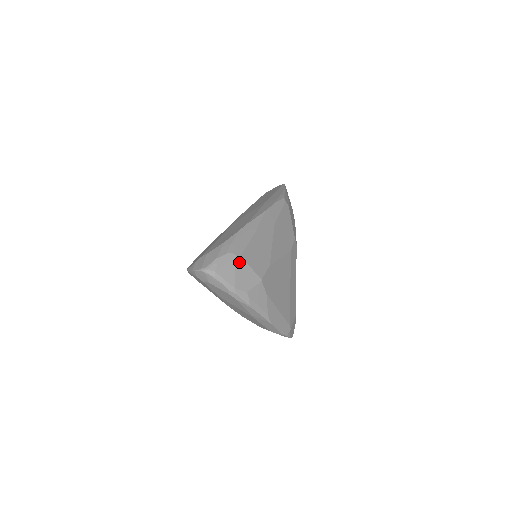
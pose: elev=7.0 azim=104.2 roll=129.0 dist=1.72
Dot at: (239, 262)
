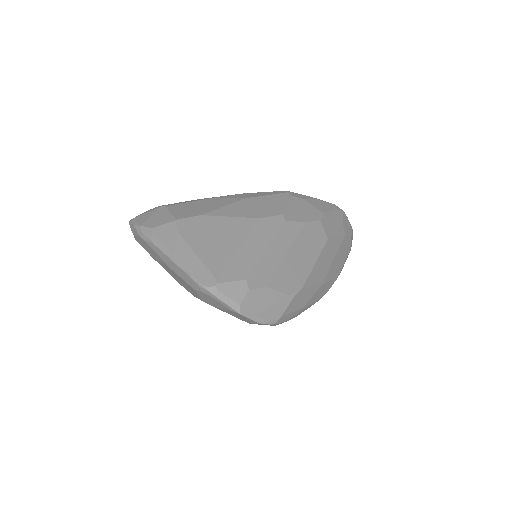
Dot at: (161, 210)
